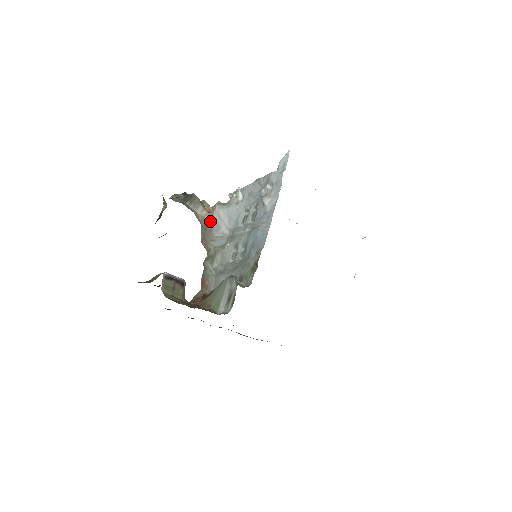
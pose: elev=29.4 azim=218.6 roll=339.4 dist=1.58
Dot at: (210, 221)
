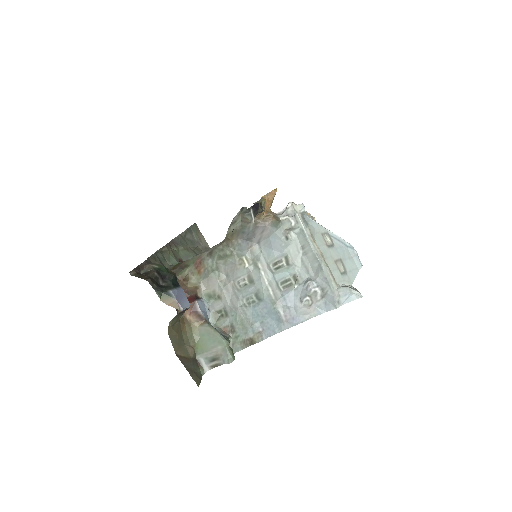
Dot at: (252, 227)
